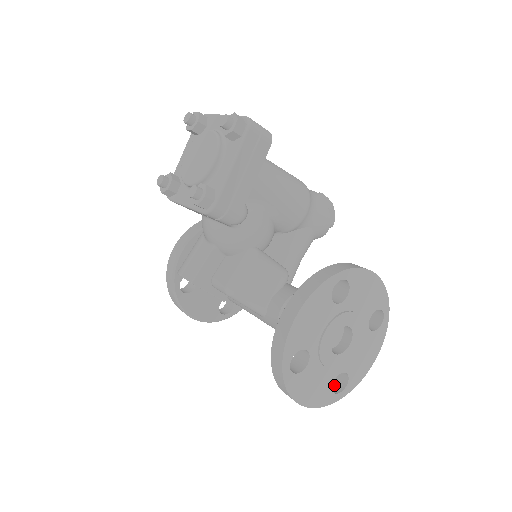
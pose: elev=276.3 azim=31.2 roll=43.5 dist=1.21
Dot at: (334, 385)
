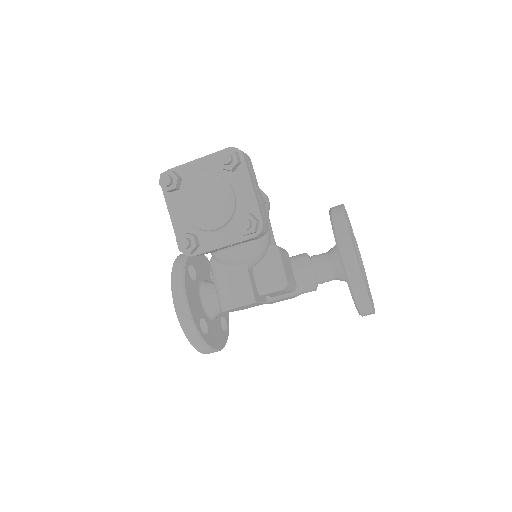
Dot at: occluded
